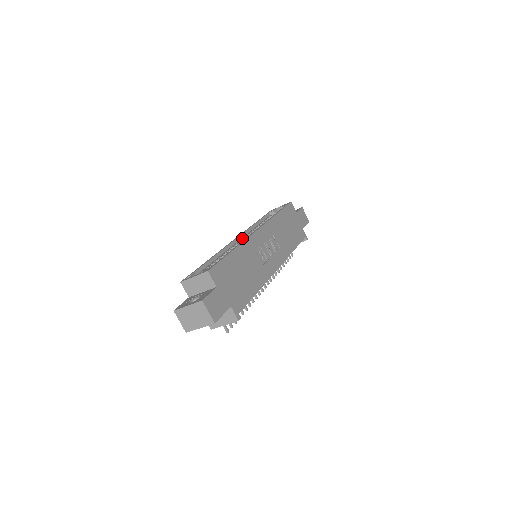
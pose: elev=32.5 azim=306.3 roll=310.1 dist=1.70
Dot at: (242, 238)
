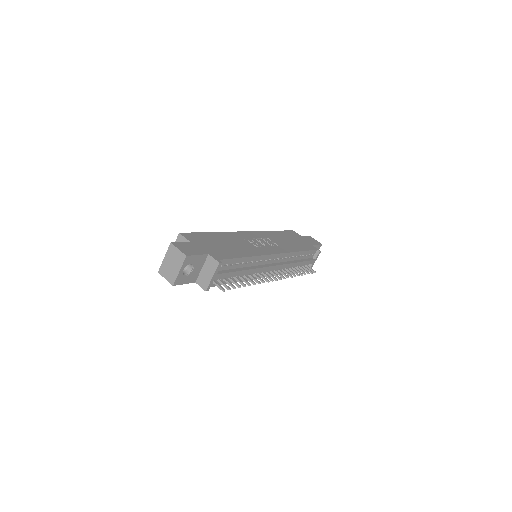
Dot at: occluded
